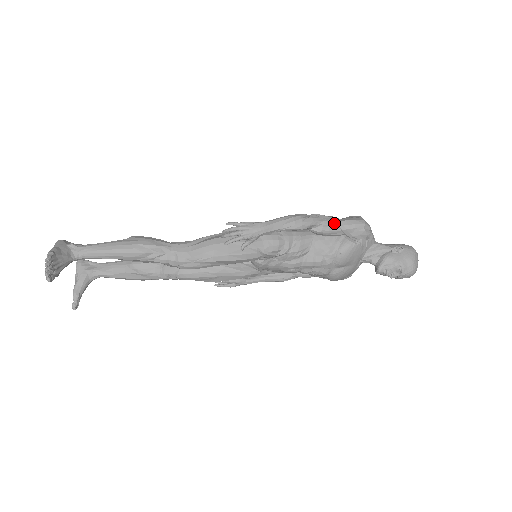
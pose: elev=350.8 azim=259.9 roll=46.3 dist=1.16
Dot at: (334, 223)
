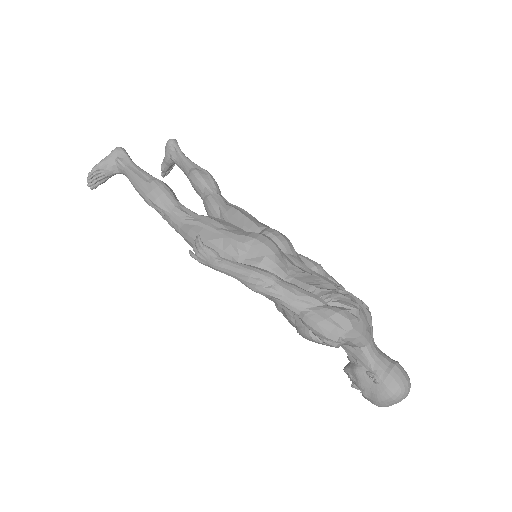
Dot at: (295, 309)
